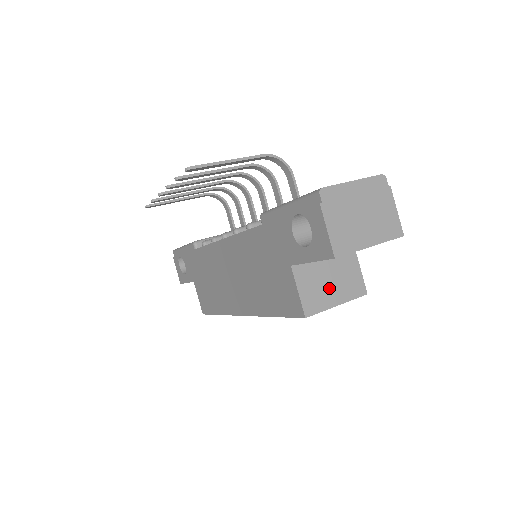
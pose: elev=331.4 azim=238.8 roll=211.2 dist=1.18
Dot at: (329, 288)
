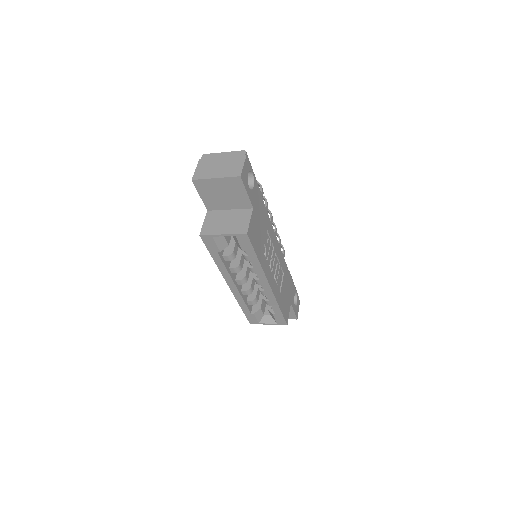
Dot at: (223, 225)
